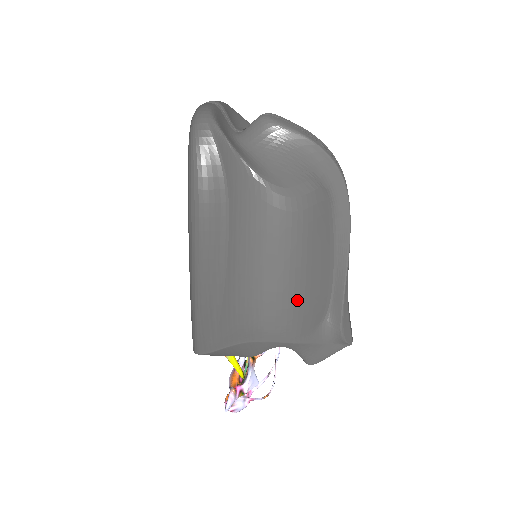
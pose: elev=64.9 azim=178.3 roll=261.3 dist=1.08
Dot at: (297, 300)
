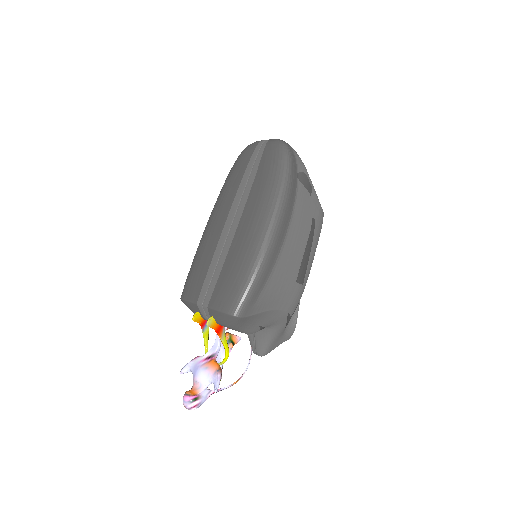
Dot at: (306, 282)
